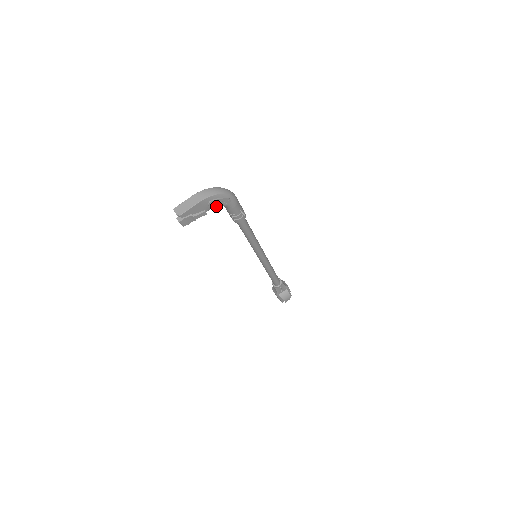
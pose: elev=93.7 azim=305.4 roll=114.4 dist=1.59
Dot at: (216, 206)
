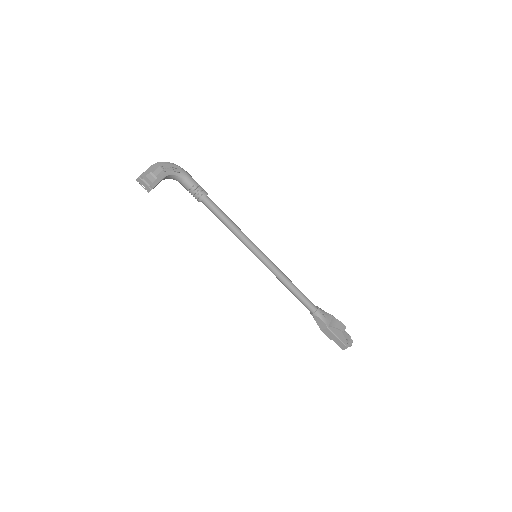
Dot at: (171, 174)
